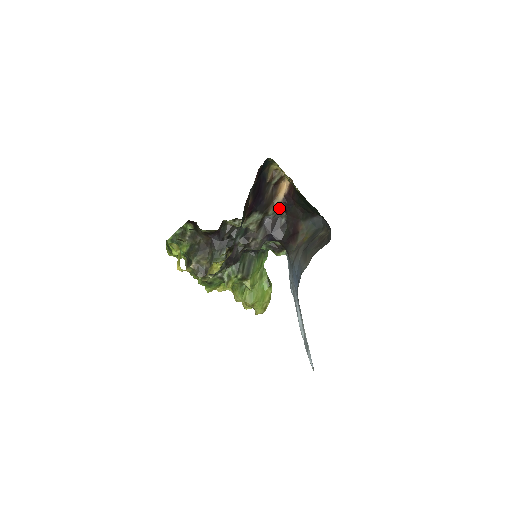
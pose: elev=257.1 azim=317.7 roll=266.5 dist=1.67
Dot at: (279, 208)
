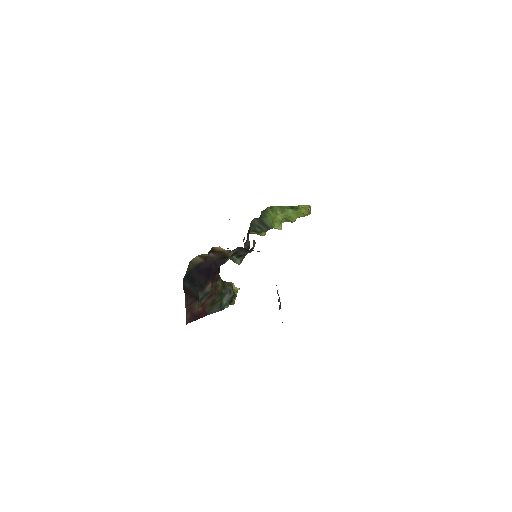
Dot at: occluded
